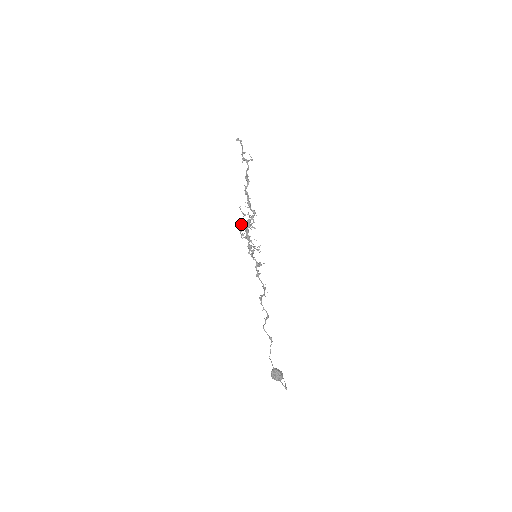
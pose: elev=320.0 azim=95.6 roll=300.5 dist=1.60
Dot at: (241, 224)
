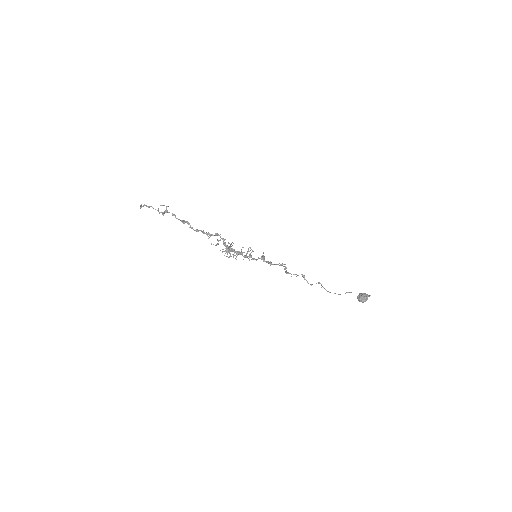
Dot at: (227, 252)
